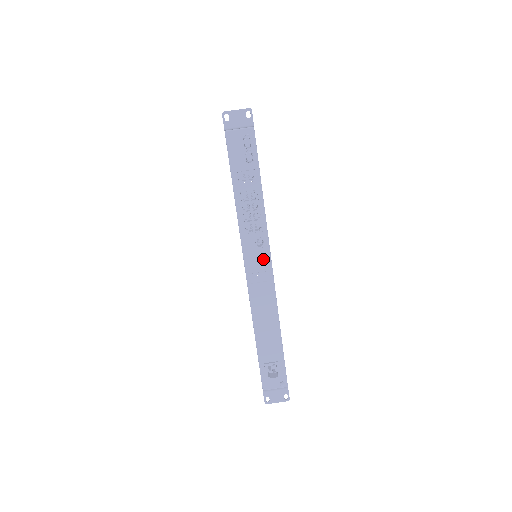
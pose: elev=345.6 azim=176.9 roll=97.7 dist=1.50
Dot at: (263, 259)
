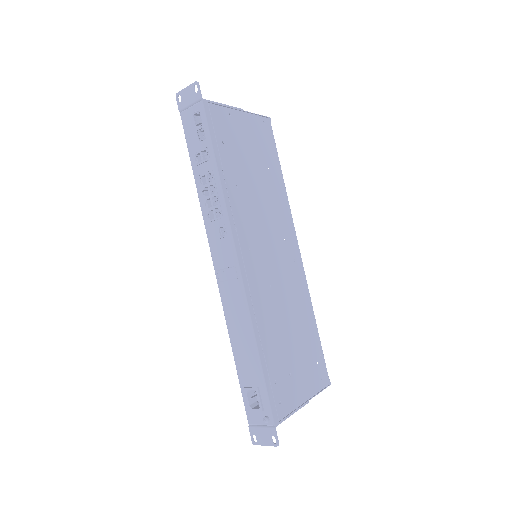
Dot at: (228, 251)
